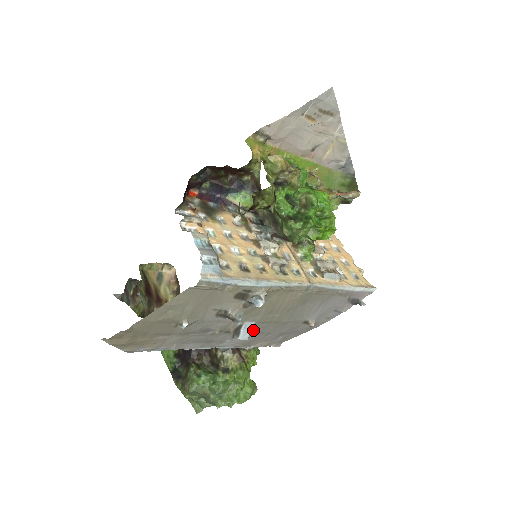
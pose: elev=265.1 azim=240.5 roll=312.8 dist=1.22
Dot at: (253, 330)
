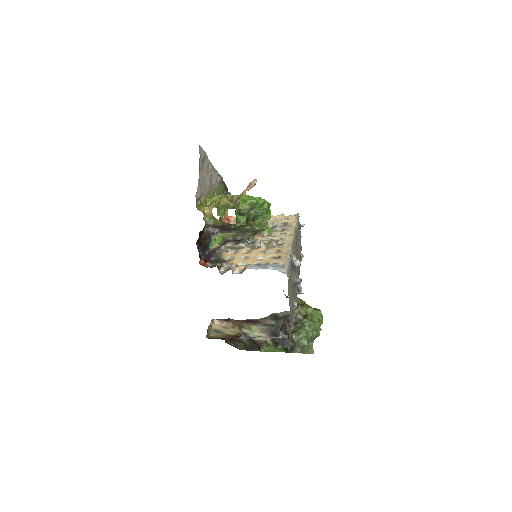
Dot at: occluded
